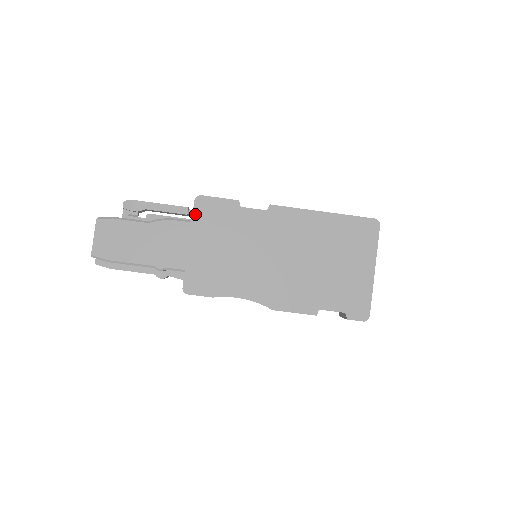
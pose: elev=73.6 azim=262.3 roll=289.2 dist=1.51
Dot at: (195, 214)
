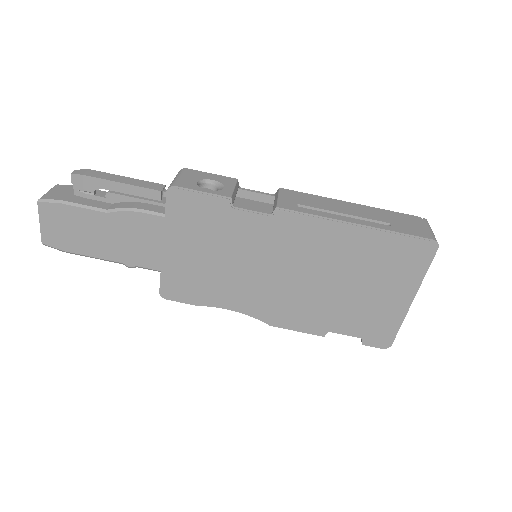
Dot at: (168, 211)
